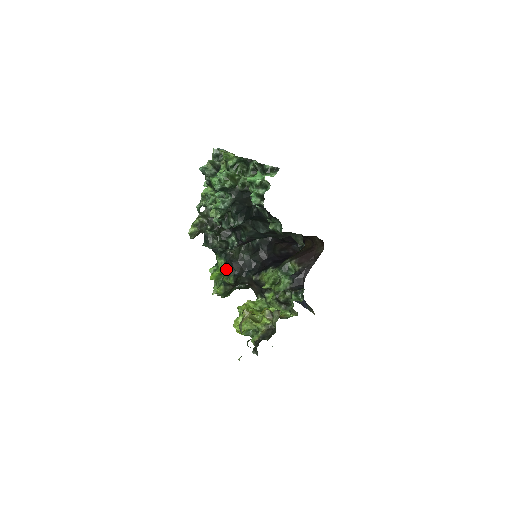
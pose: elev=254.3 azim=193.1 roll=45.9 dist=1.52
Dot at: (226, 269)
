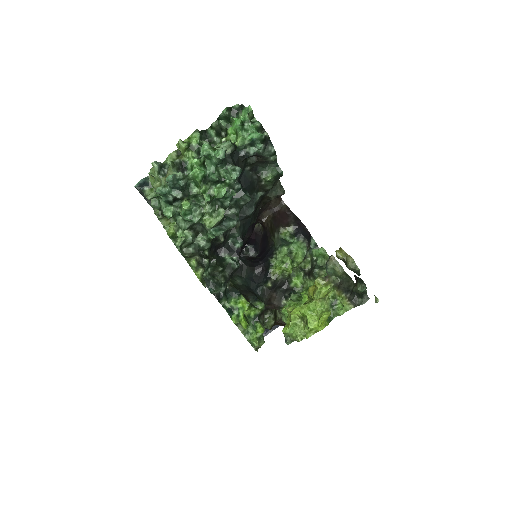
Dot at: (246, 300)
